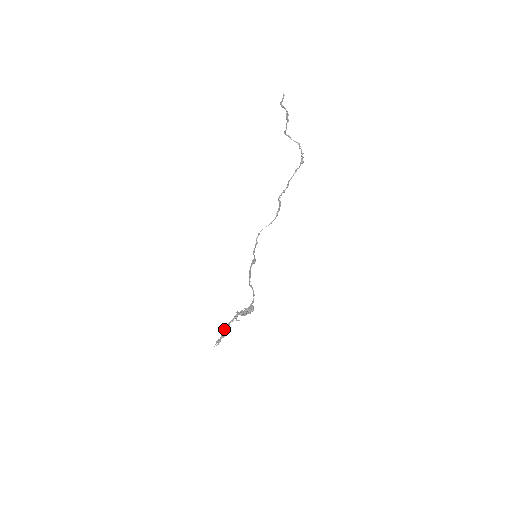
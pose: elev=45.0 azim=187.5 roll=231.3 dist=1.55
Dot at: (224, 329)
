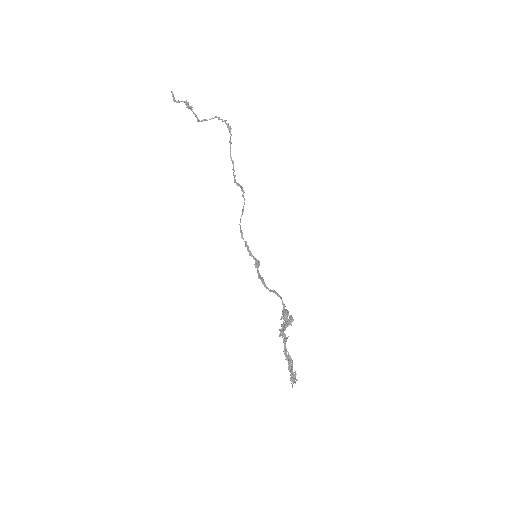
Dot at: occluded
